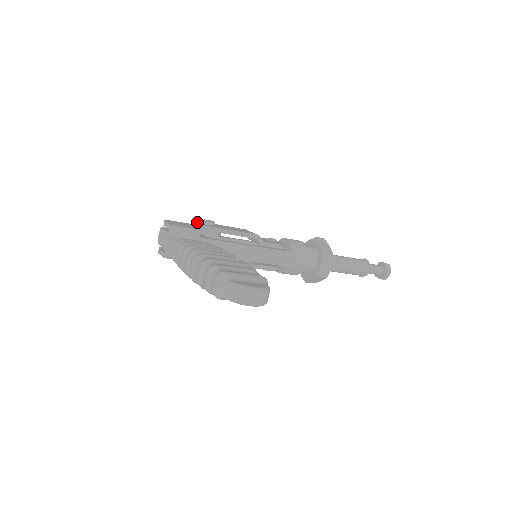
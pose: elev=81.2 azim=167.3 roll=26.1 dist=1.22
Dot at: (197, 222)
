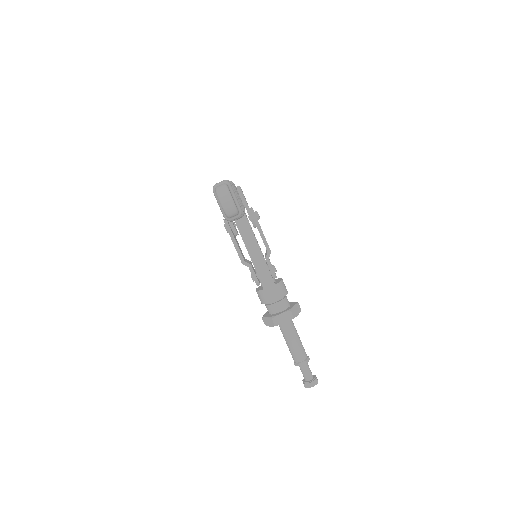
Dot at: occluded
